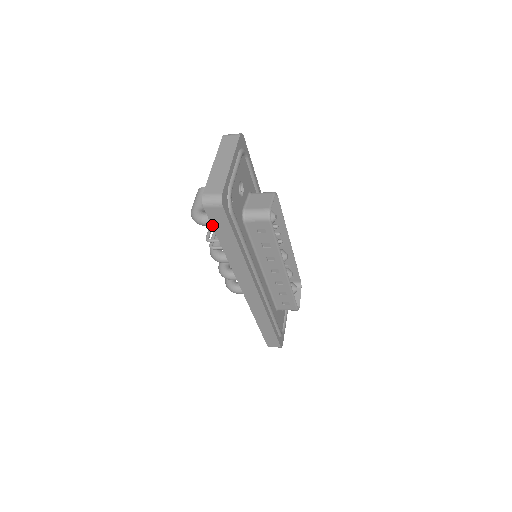
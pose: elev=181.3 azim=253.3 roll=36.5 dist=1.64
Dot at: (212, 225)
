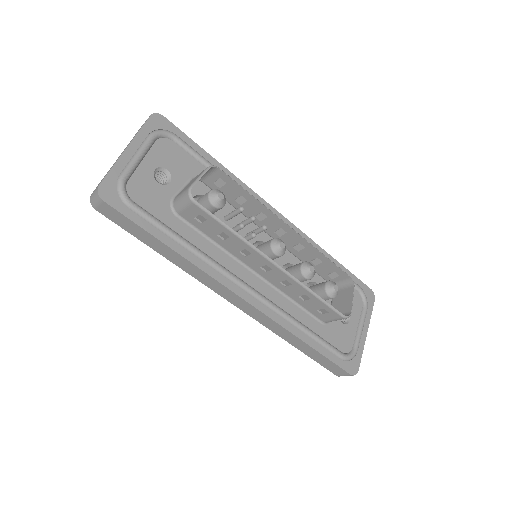
Dot at: (122, 228)
